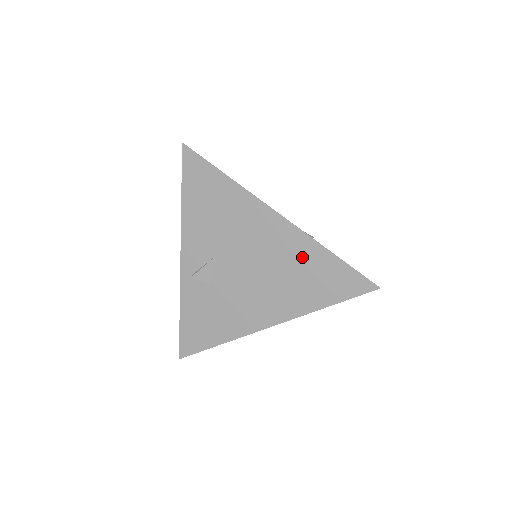
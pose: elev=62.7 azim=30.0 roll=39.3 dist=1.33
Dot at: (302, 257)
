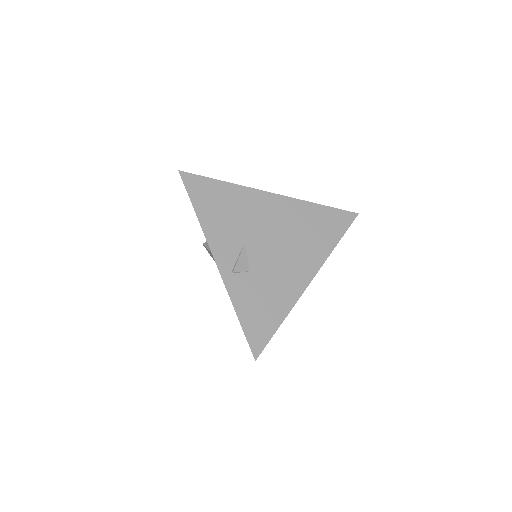
Dot at: (304, 216)
